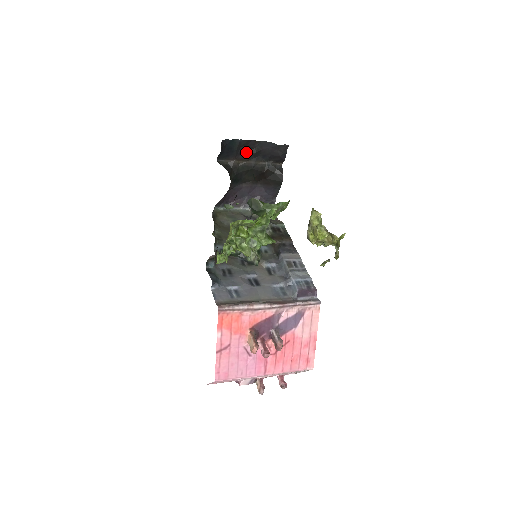
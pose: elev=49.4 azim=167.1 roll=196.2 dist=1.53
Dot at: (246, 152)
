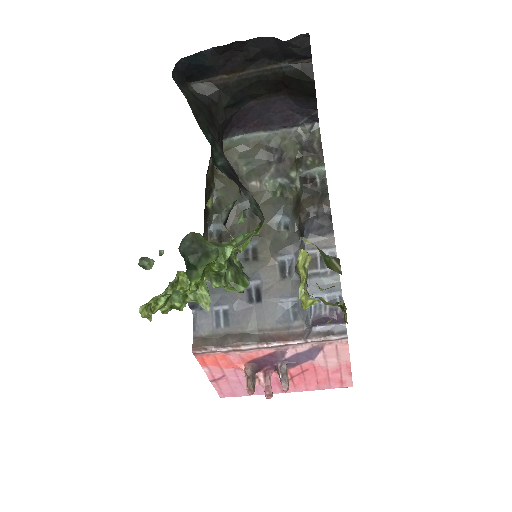
Dot at: (234, 59)
